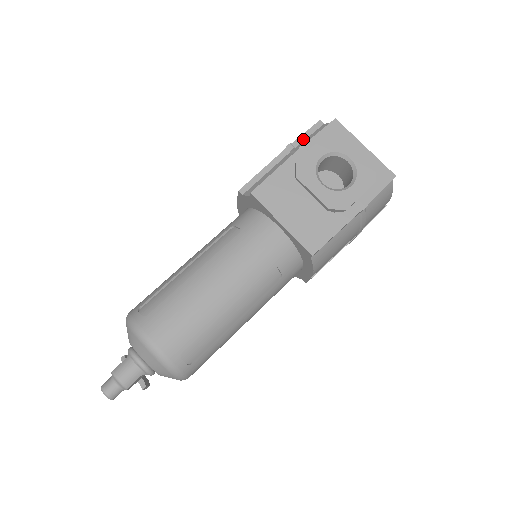
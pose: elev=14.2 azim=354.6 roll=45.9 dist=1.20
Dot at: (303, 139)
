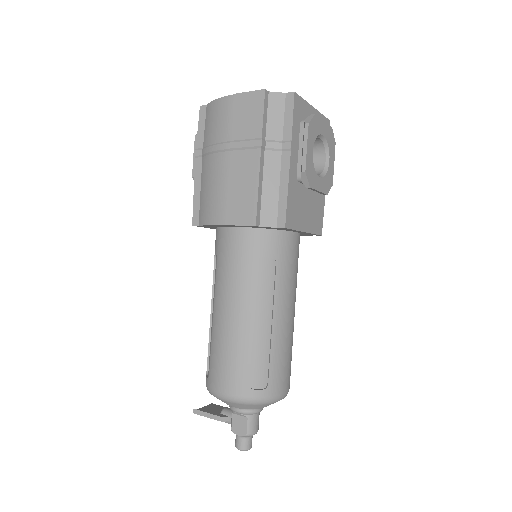
Dot at: (265, 125)
